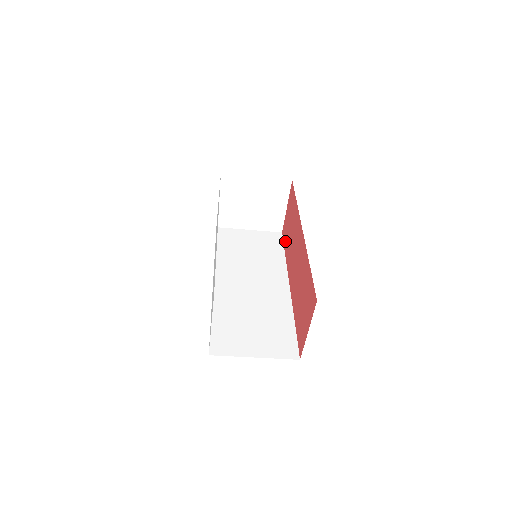
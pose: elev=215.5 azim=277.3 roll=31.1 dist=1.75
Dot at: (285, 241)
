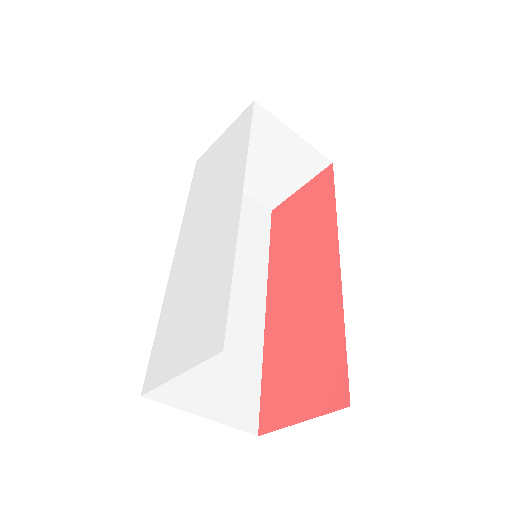
Dot at: (277, 230)
